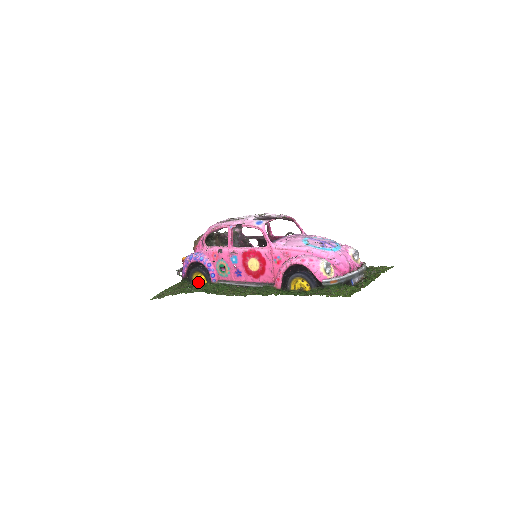
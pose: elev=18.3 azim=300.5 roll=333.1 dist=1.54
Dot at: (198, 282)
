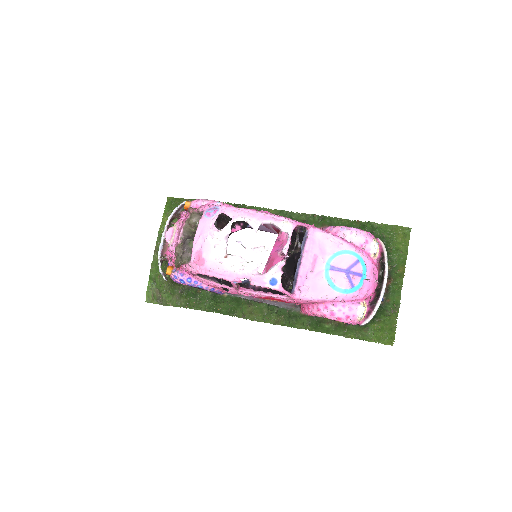
Dot at: occluded
